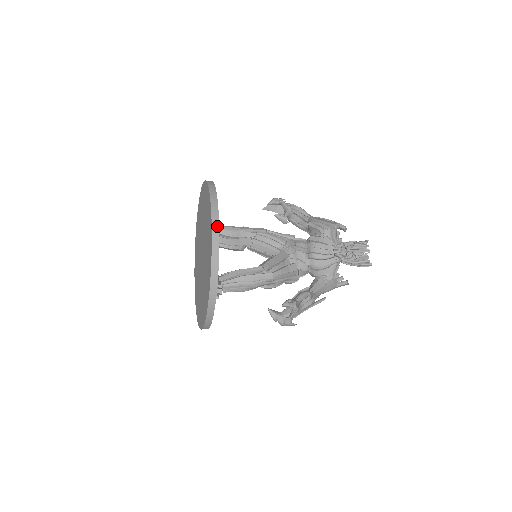
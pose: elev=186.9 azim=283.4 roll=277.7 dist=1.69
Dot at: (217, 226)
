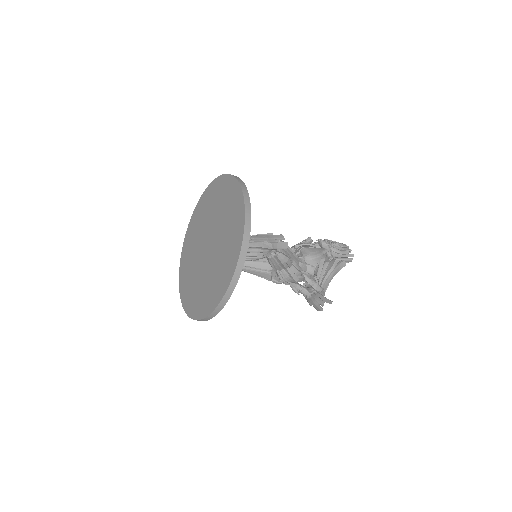
Dot at: occluded
